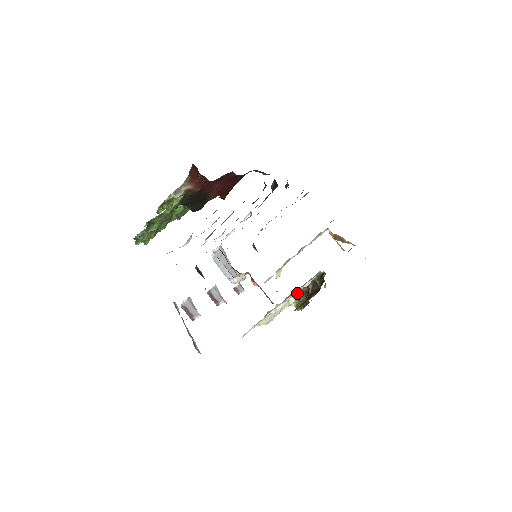
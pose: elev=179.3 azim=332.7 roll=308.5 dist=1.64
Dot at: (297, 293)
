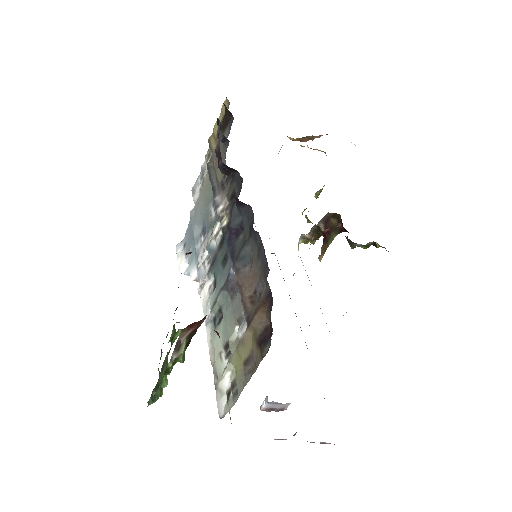
Dot at: occluded
